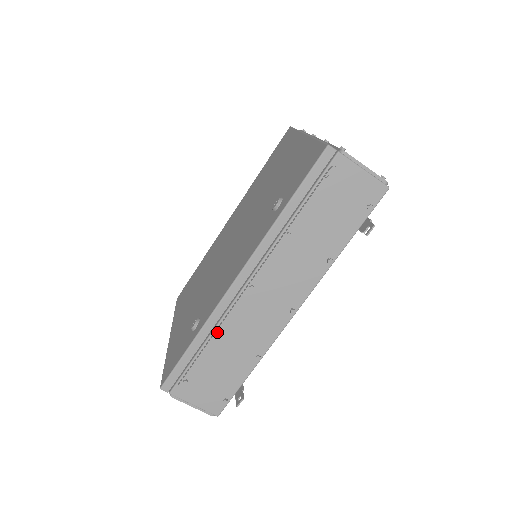
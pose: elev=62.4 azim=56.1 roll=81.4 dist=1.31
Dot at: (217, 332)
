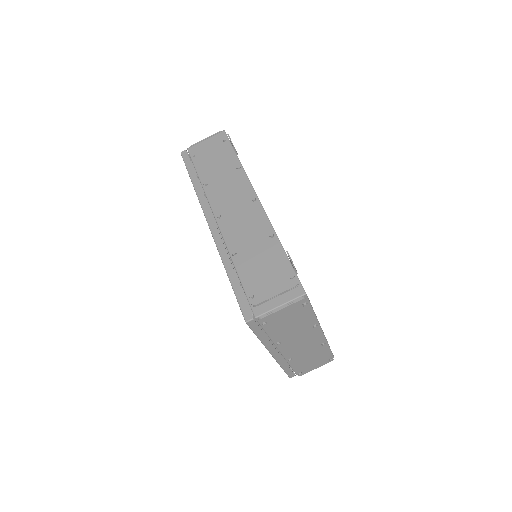
Dot at: (231, 253)
